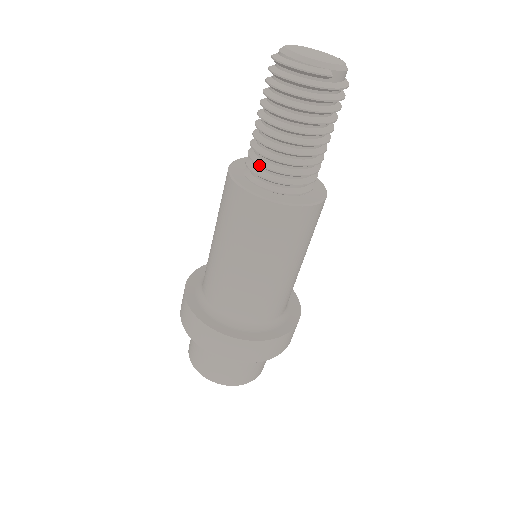
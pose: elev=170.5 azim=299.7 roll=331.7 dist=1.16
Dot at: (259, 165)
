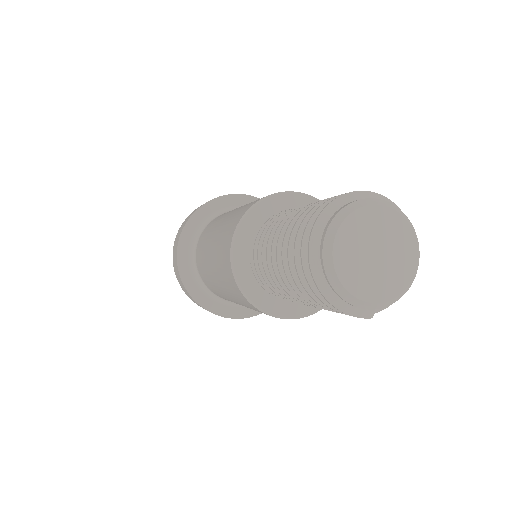
Dot at: (263, 277)
